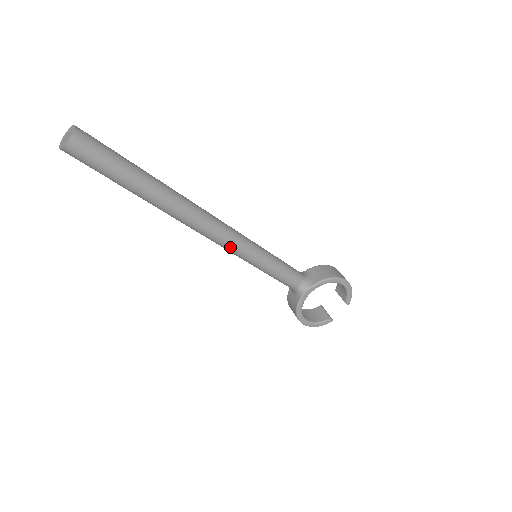
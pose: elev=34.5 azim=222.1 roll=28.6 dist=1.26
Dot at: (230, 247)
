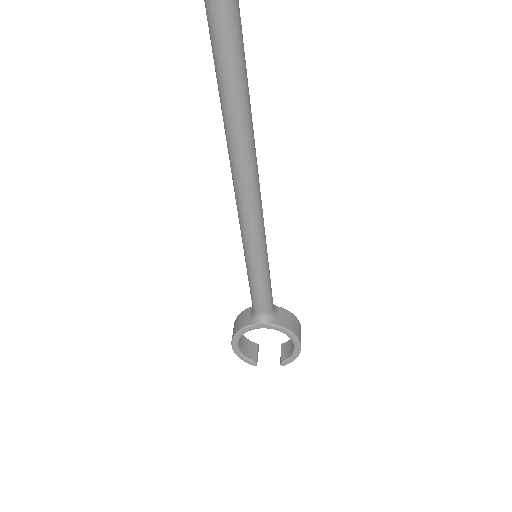
Dot at: (246, 228)
